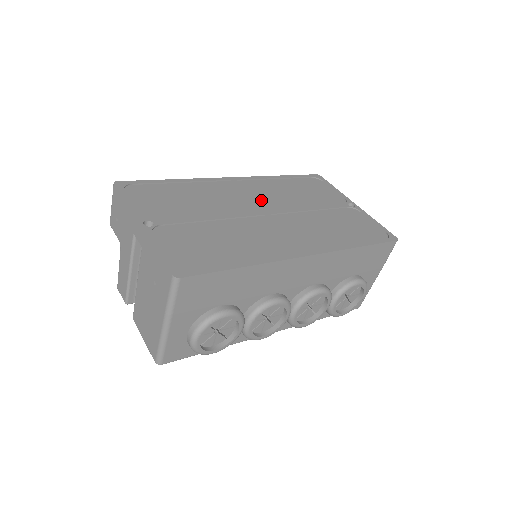
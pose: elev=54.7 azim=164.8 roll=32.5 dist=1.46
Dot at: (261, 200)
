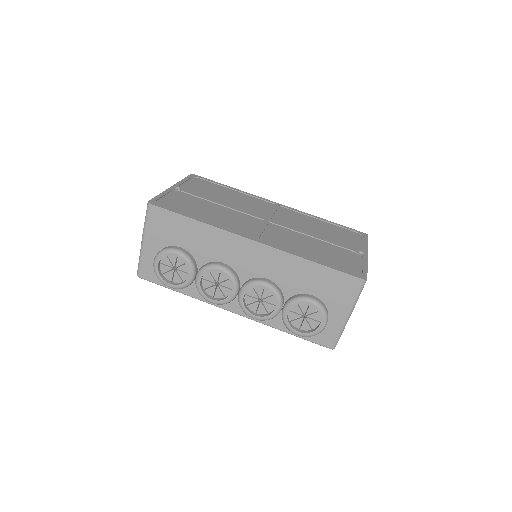
Dot at: (279, 217)
